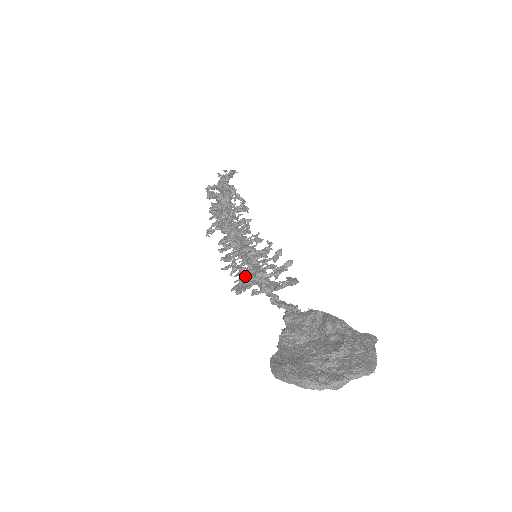
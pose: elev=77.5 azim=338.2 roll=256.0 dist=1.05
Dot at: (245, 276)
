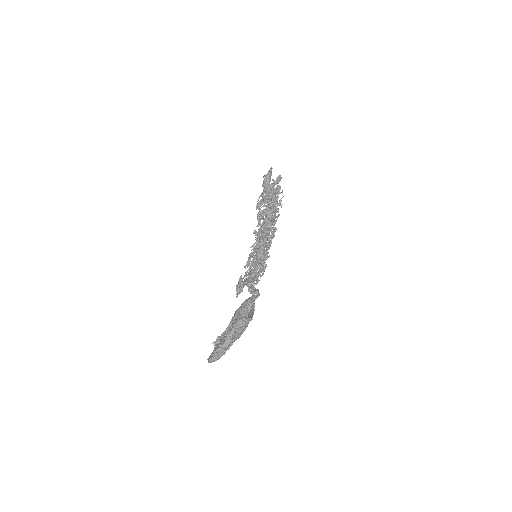
Dot at: (247, 278)
